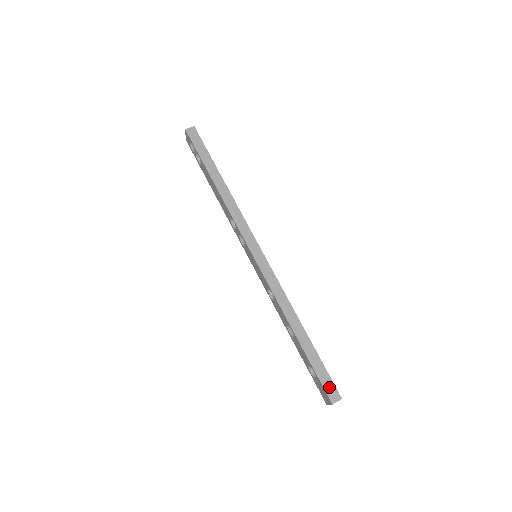
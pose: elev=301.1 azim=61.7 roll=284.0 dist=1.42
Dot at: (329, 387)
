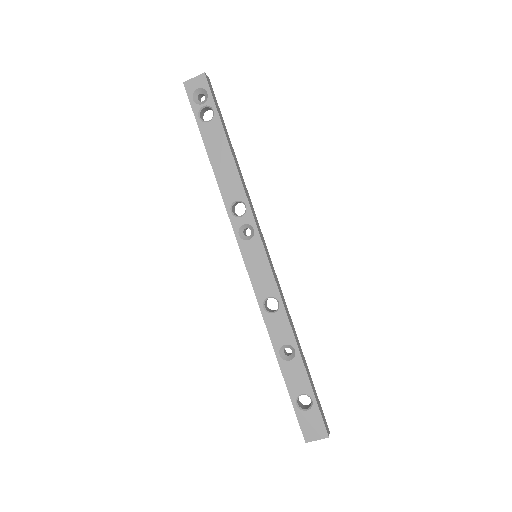
Dot at: (324, 418)
